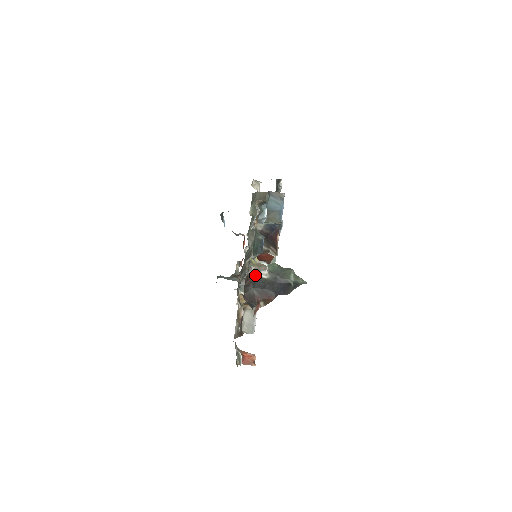
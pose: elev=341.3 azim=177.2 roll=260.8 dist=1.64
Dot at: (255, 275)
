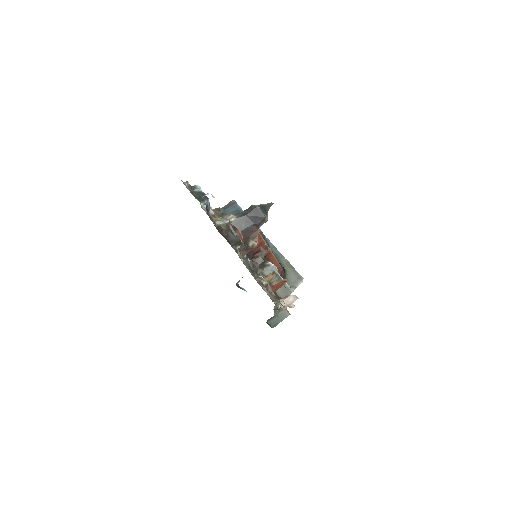
Dot at: (225, 224)
